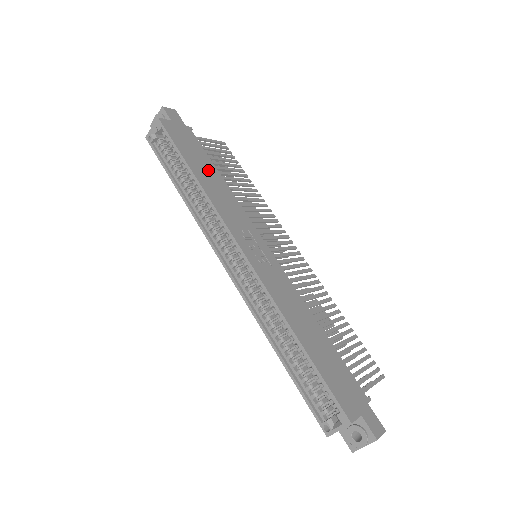
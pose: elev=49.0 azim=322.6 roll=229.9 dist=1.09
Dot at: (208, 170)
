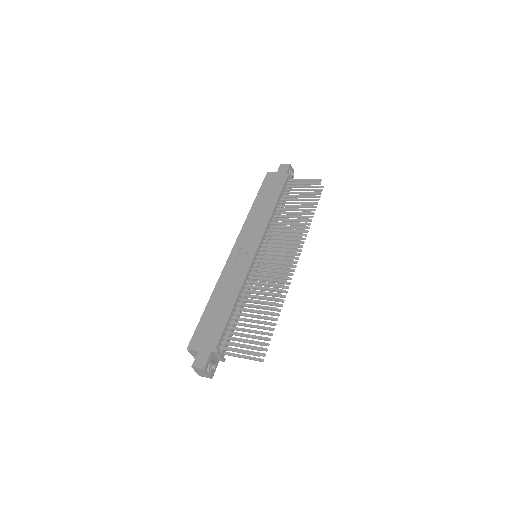
Dot at: (268, 202)
